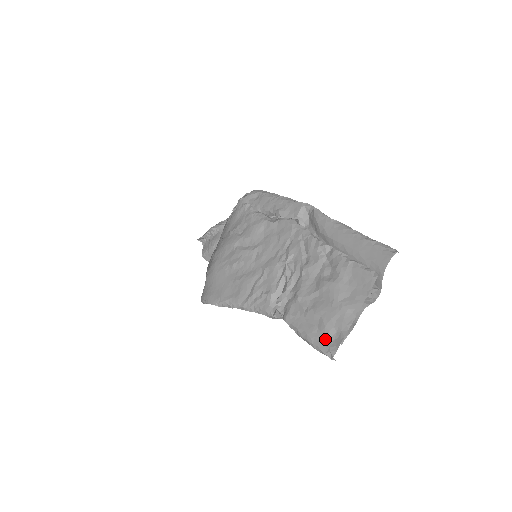
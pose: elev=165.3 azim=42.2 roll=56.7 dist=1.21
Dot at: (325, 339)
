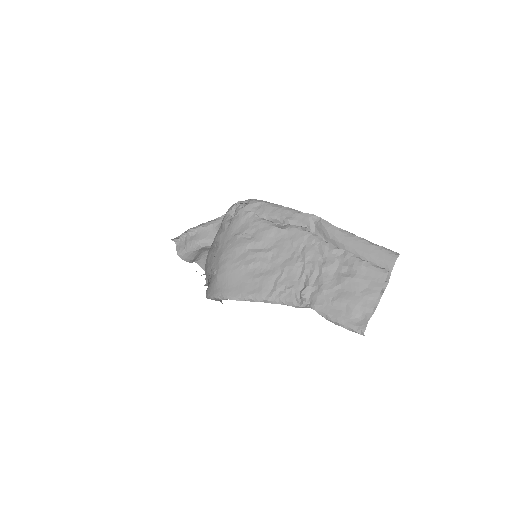
Dot at: (354, 320)
